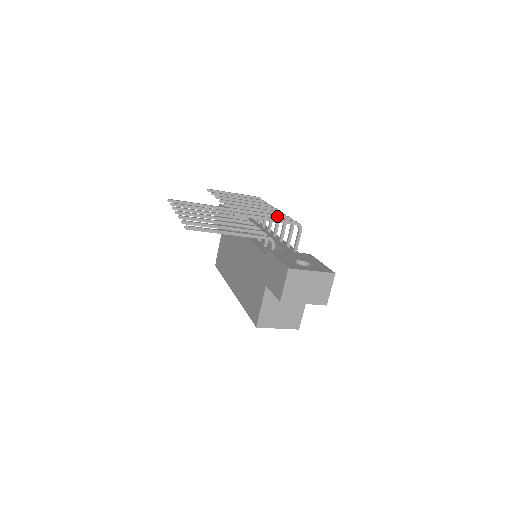
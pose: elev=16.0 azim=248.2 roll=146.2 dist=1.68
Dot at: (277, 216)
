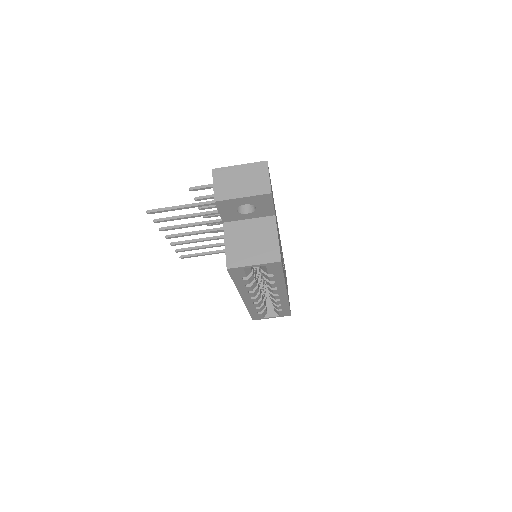
Dot at: occluded
